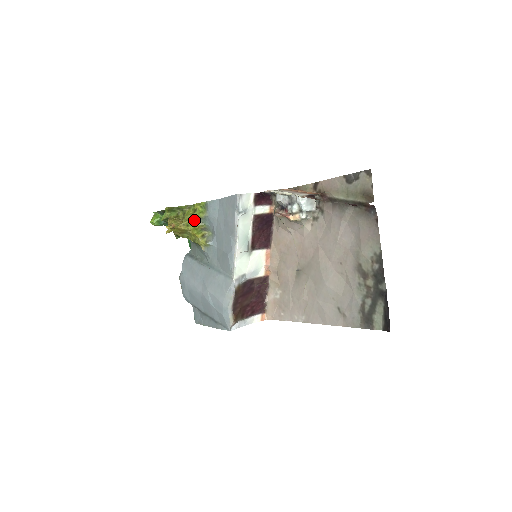
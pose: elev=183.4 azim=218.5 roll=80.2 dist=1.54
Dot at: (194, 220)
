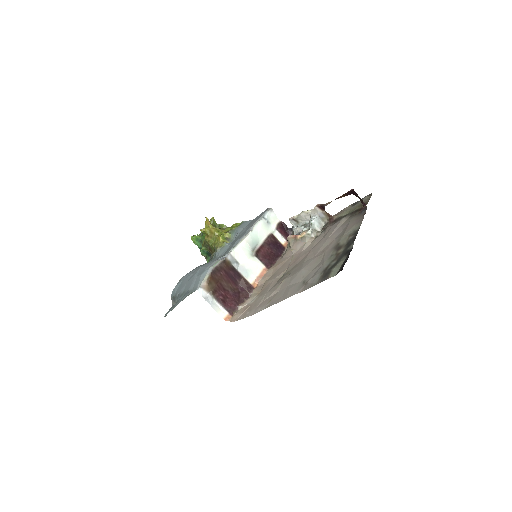
Dot at: (225, 231)
